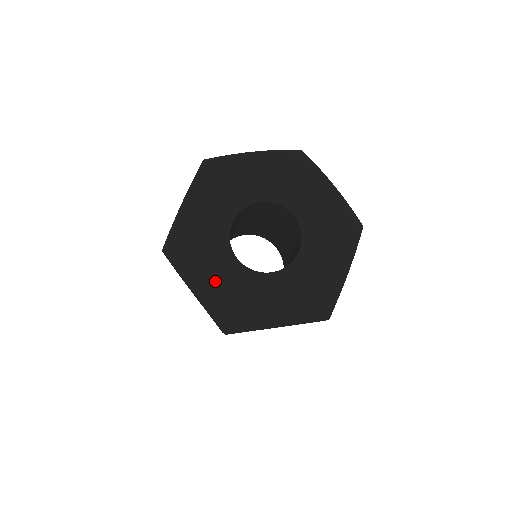
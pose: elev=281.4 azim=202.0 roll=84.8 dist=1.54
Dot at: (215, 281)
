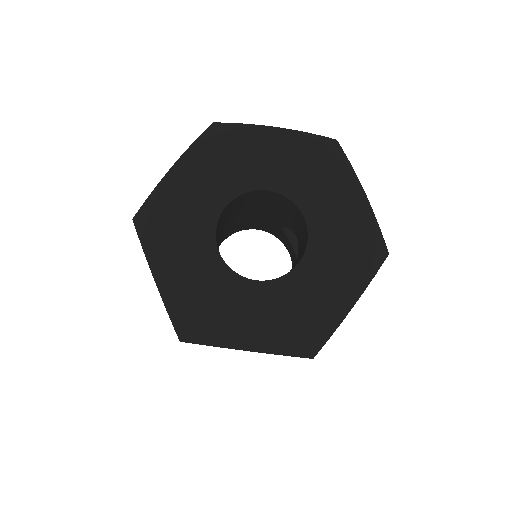
Dot at: (257, 321)
